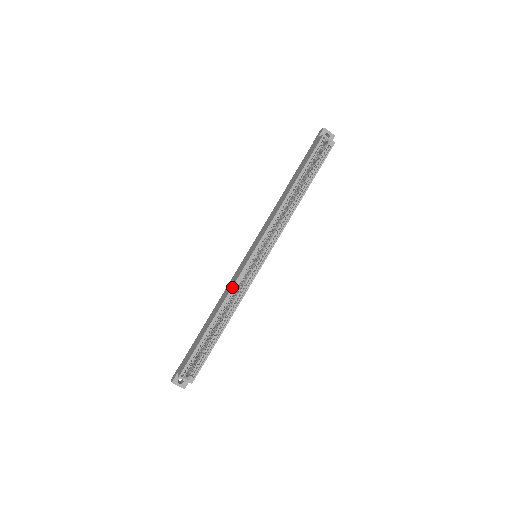
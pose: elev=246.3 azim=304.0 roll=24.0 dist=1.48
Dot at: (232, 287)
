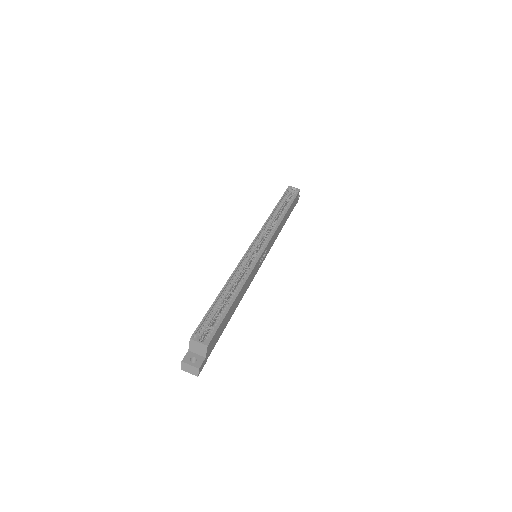
Dot at: (237, 265)
